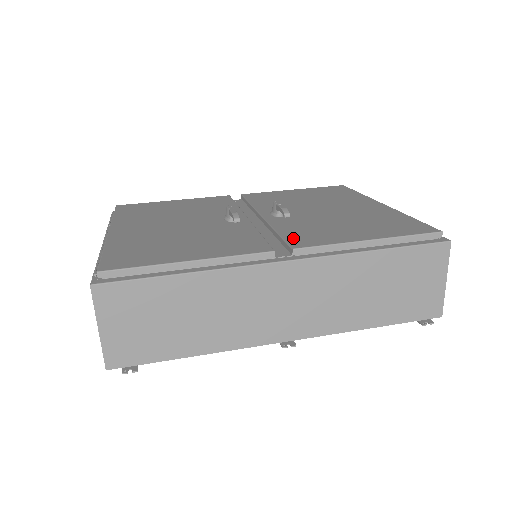
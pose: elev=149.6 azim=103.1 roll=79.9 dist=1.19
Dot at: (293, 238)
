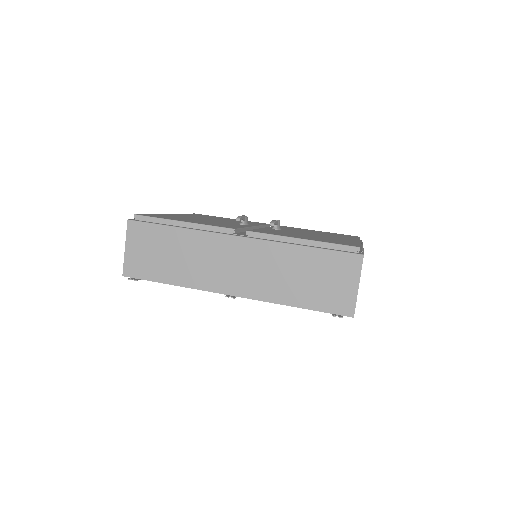
Dot at: (258, 230)
